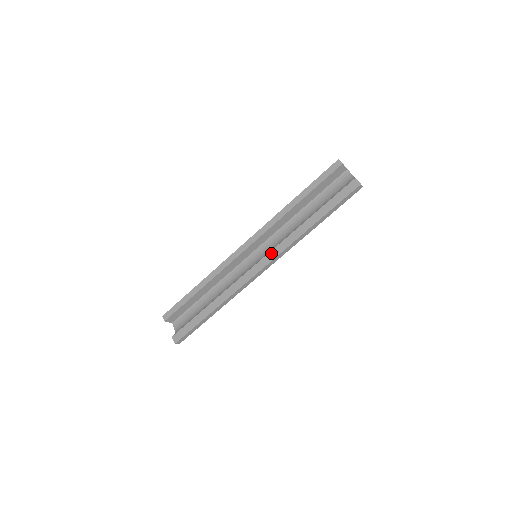
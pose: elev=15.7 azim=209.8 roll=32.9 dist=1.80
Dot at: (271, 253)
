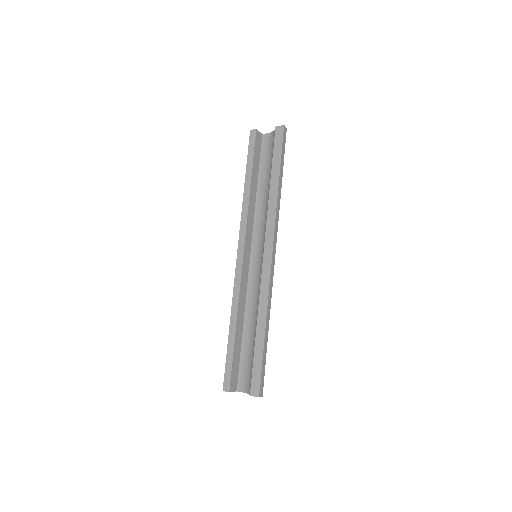
Dot at: (267, 235)
